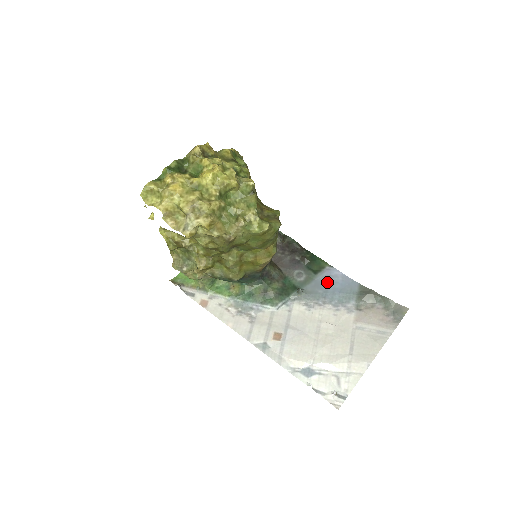
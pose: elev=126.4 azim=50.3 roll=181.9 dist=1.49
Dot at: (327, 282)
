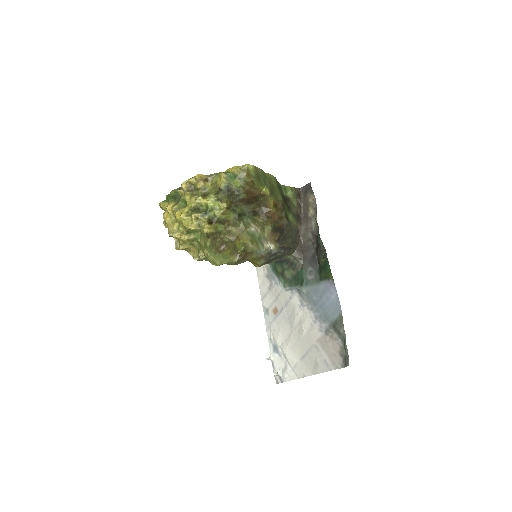
Dot at: (323, 293)
